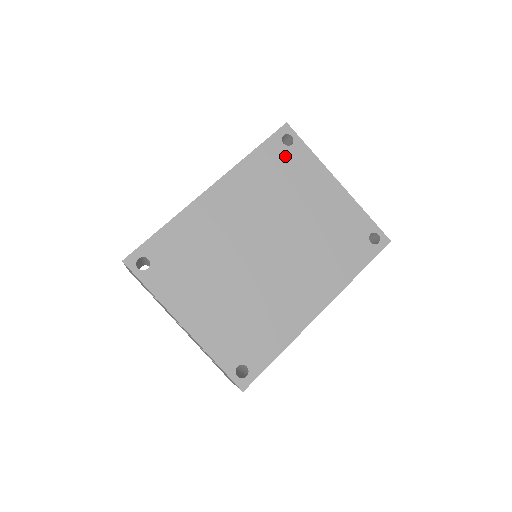
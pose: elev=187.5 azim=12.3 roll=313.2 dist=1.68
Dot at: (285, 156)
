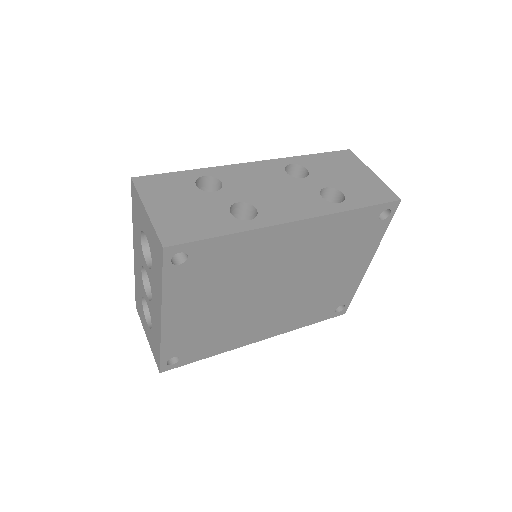
Dot at: (369, 226)
